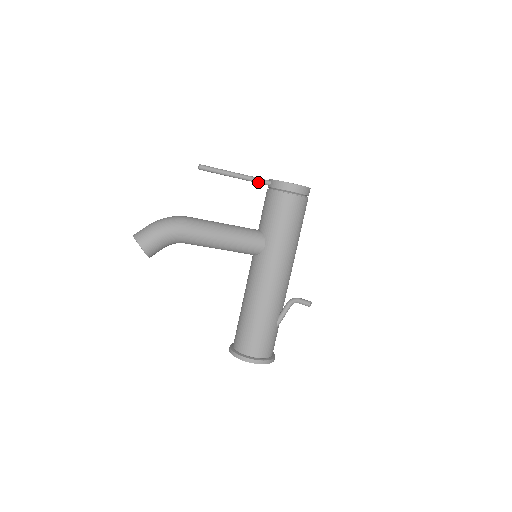
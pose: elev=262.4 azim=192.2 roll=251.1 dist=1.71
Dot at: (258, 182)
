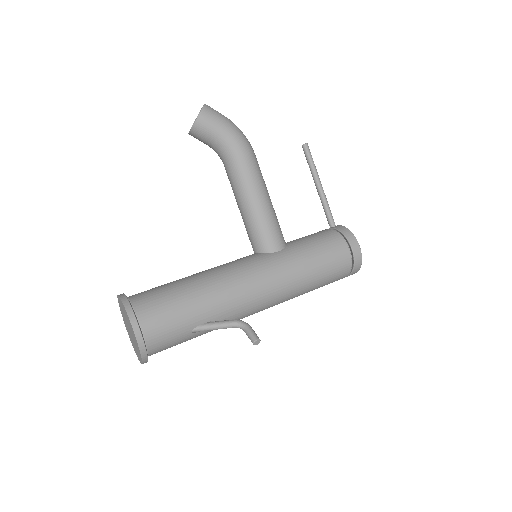
Dot at: (327, 212)
